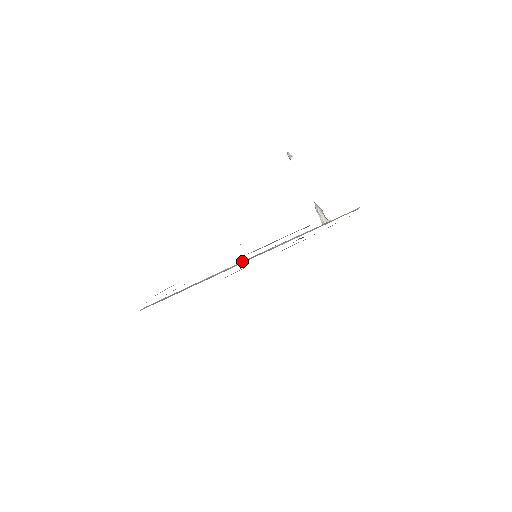
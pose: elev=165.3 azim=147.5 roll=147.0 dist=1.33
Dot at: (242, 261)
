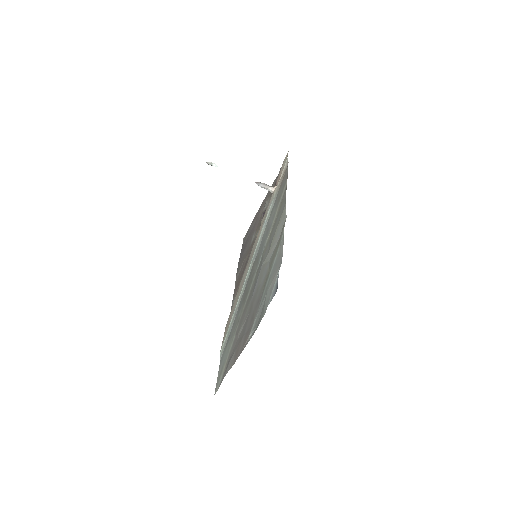
Dot at: (249, 267)
